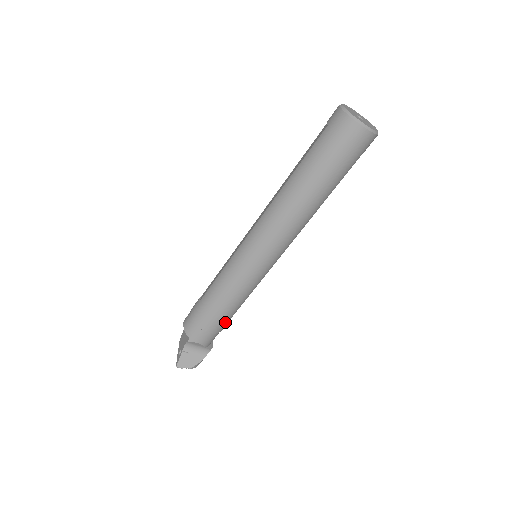
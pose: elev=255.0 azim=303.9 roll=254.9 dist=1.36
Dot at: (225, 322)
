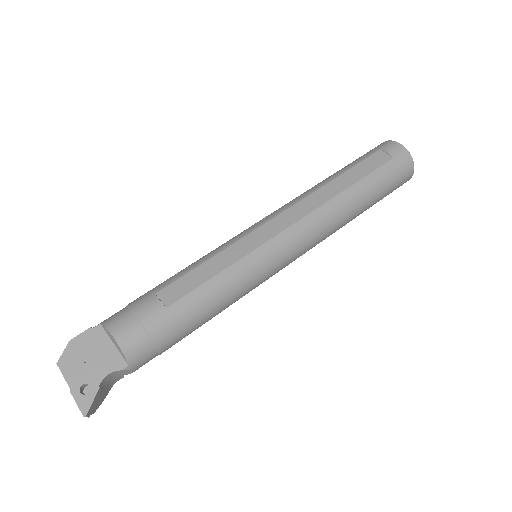
Dot at: occluded
